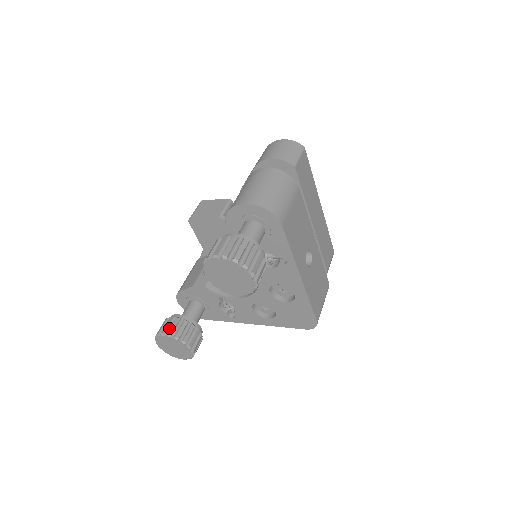
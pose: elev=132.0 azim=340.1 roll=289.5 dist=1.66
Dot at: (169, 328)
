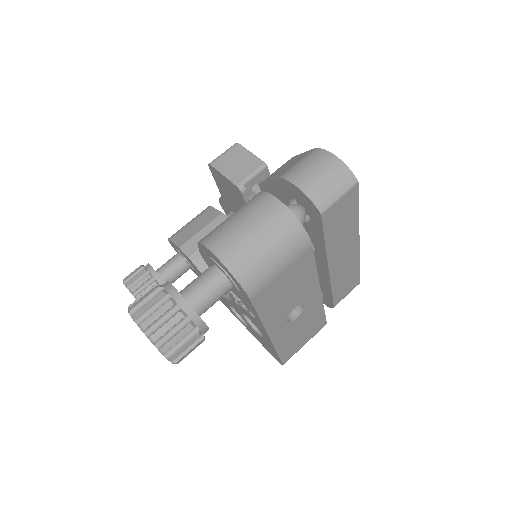
Dot at: (136, 282)
